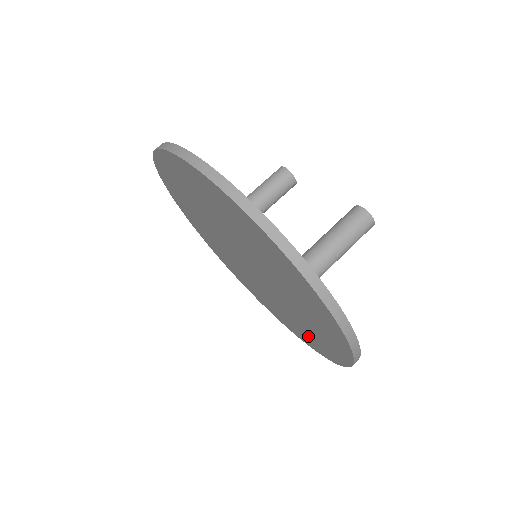
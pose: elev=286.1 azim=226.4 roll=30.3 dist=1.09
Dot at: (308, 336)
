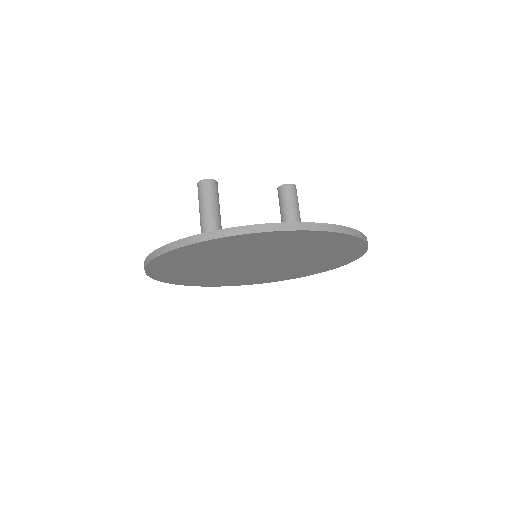
Dot at: (270, 278)
